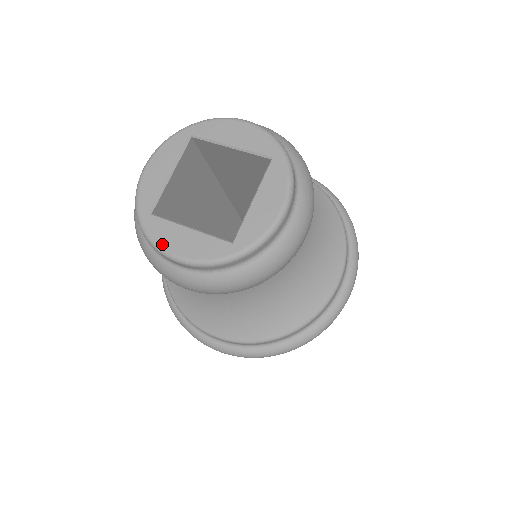
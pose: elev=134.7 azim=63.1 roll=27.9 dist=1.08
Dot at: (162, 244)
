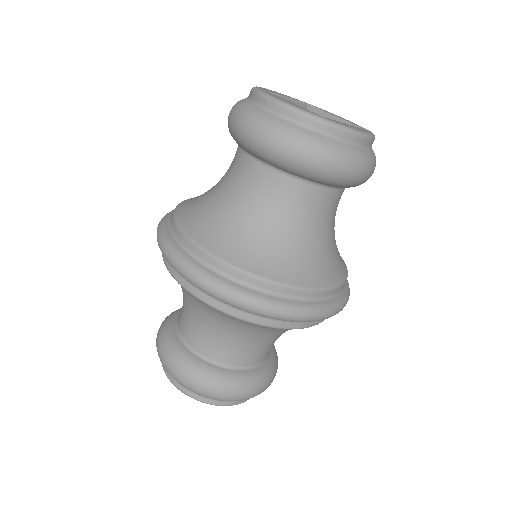
Dot at: (268, 93)
